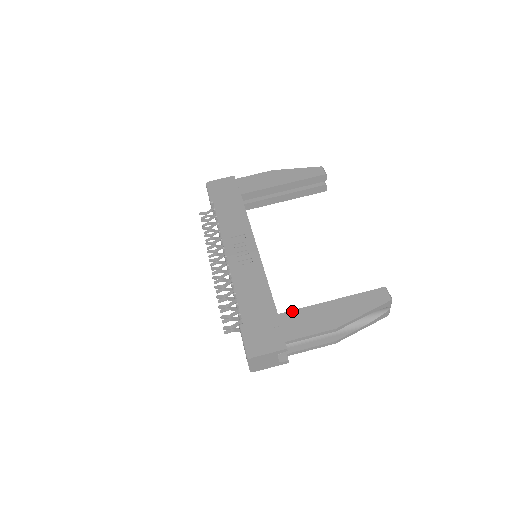
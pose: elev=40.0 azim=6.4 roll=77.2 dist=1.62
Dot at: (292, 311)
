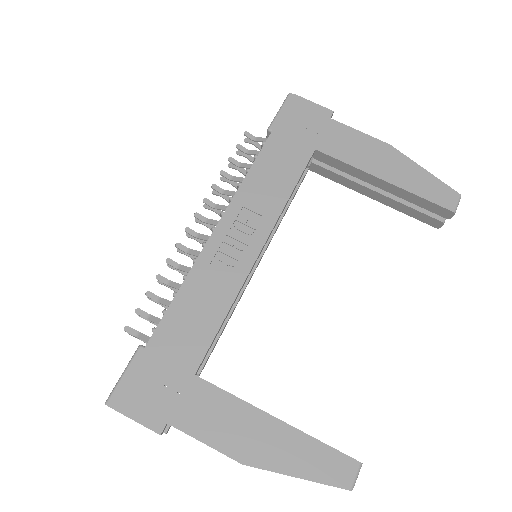
Dot at: (215, 387)
